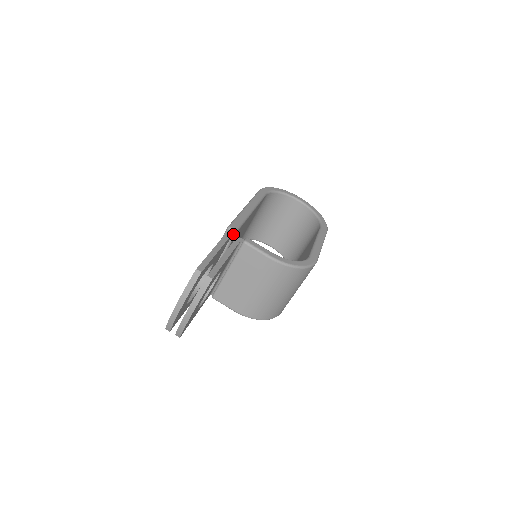
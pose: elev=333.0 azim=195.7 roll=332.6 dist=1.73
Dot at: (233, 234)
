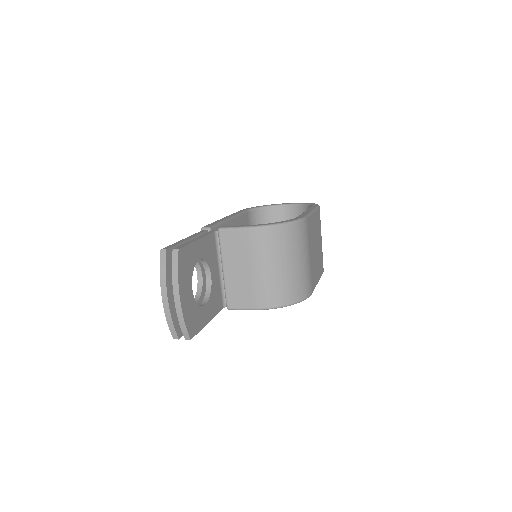
Dot at: occluded
